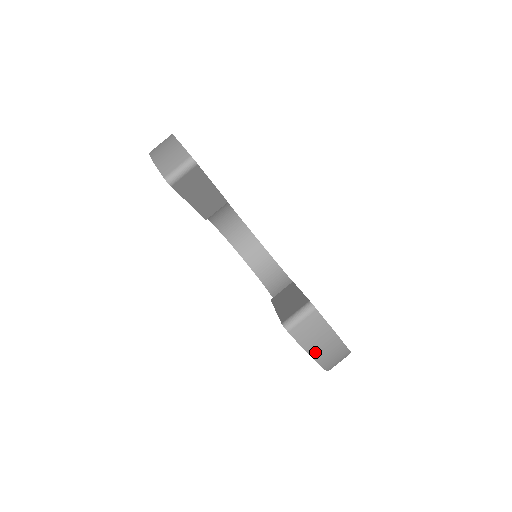
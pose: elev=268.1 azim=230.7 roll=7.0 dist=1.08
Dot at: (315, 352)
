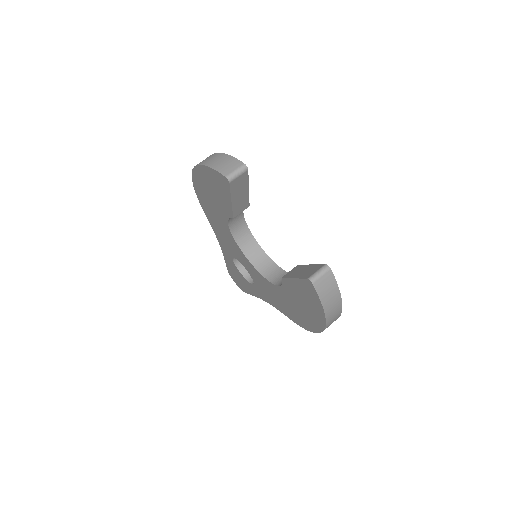
Dot at: (326, 303)
